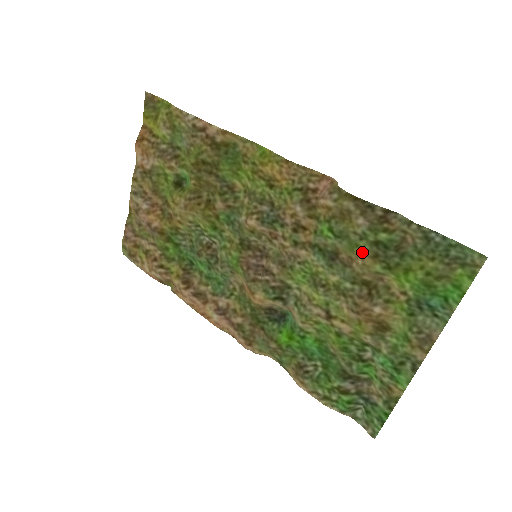
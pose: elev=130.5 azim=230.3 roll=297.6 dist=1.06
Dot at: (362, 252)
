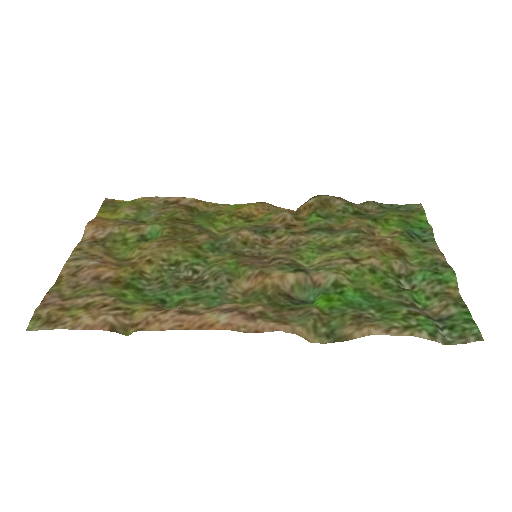
Dot at: (350, 218)
